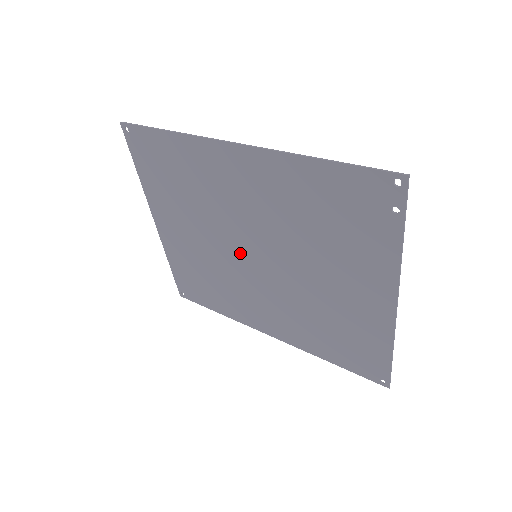
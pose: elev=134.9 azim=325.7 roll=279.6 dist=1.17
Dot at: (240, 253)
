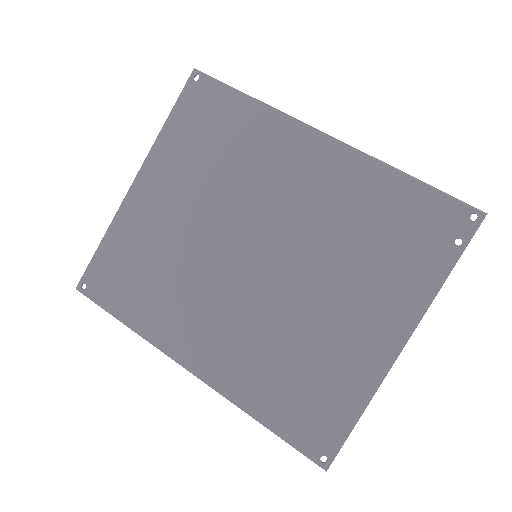
Dot at: (236, 247)
